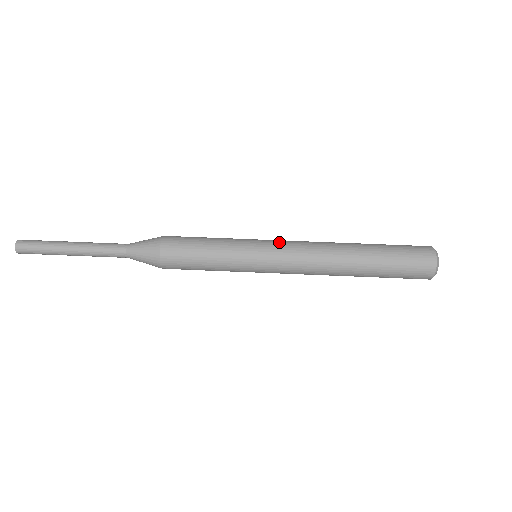
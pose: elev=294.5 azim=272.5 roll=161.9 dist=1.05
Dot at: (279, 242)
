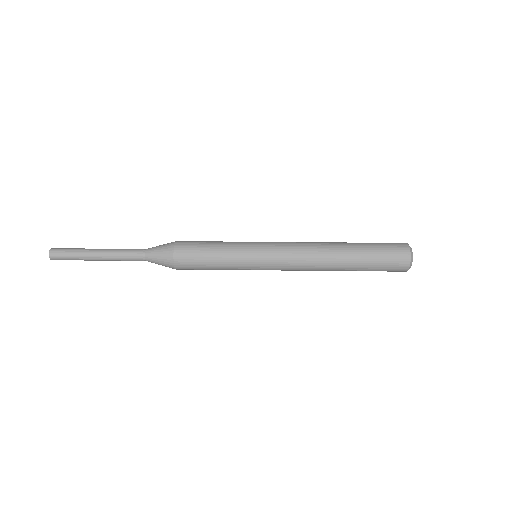
Dot at: occluded
